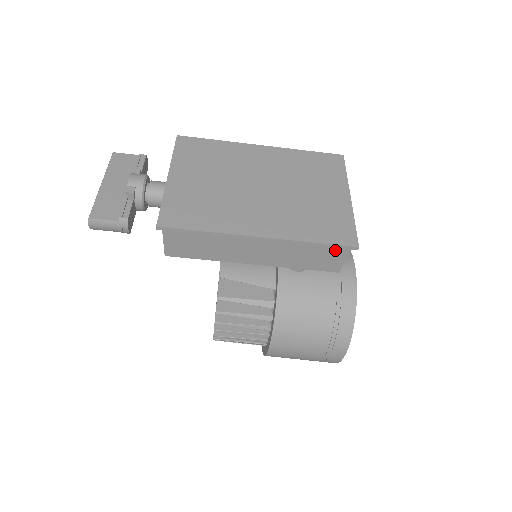
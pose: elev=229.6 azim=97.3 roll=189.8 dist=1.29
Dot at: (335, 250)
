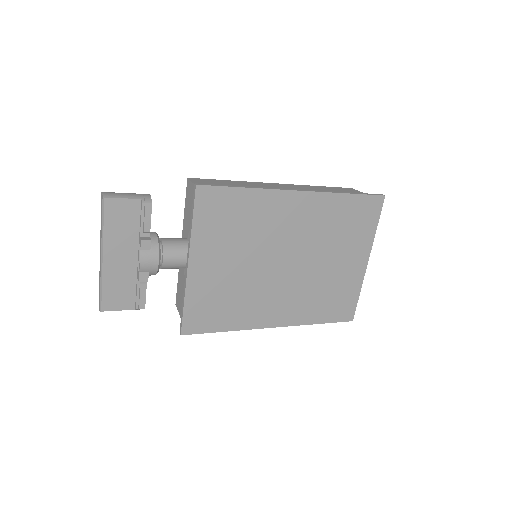
Dot at: occluded
